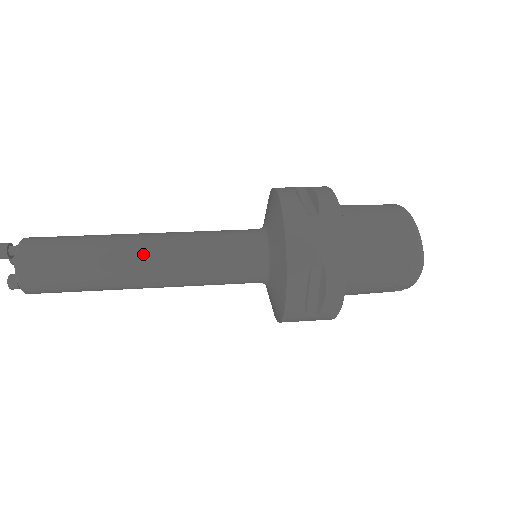
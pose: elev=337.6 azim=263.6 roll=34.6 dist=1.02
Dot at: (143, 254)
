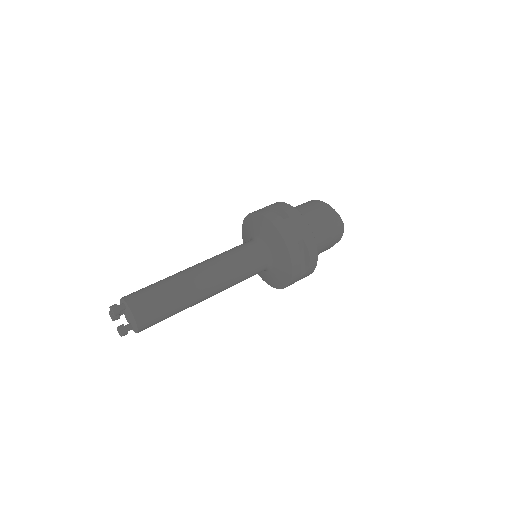
Dot at: (202, 277)
